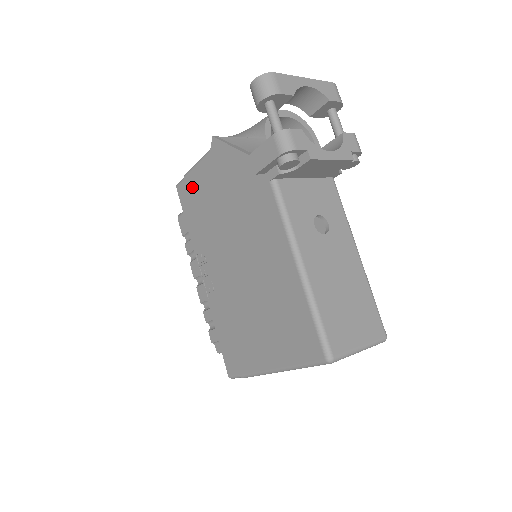
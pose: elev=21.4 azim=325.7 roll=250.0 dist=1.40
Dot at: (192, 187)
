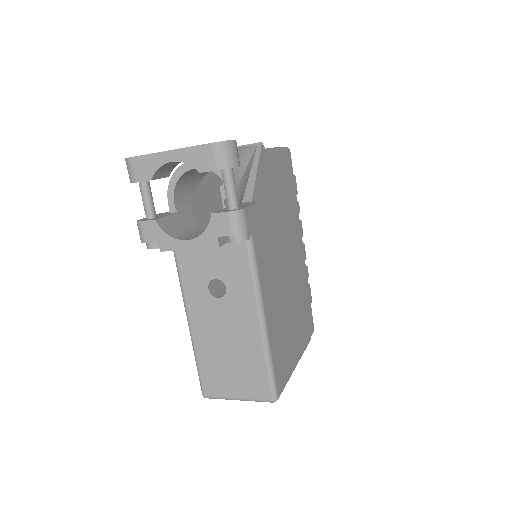
Dot at: occluded
